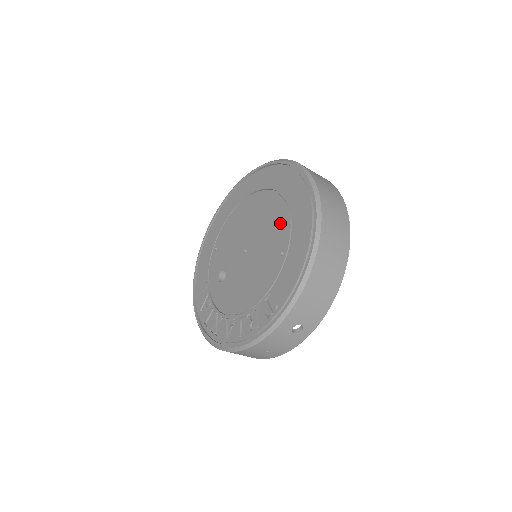
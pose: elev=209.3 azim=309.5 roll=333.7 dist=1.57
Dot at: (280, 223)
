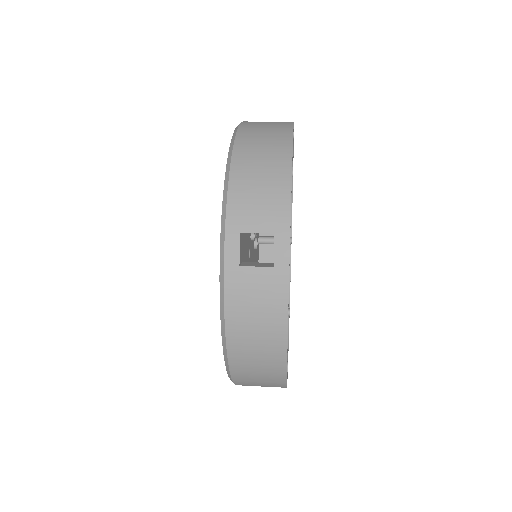
Dot at: occluded
